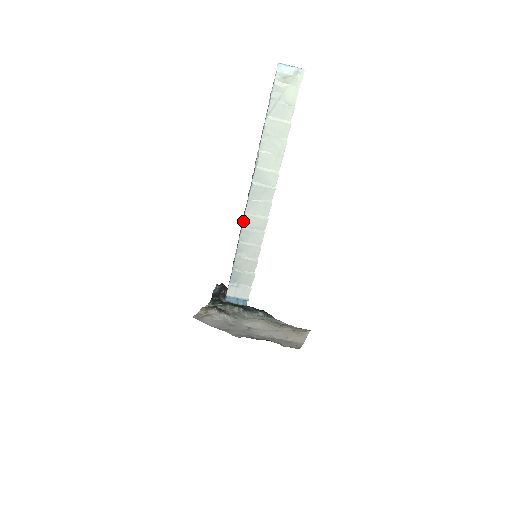
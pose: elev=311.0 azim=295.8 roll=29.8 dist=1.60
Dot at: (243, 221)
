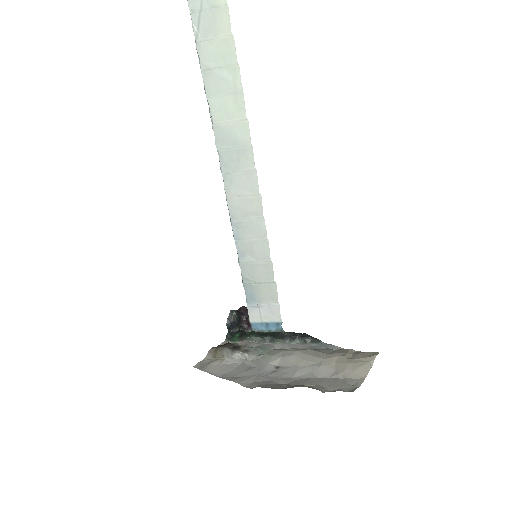
Dot at: occluded
